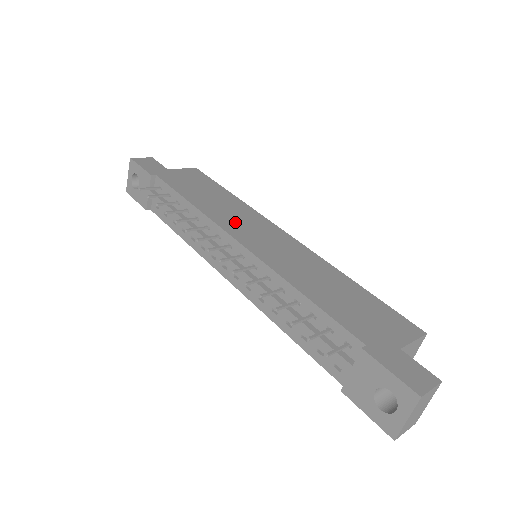
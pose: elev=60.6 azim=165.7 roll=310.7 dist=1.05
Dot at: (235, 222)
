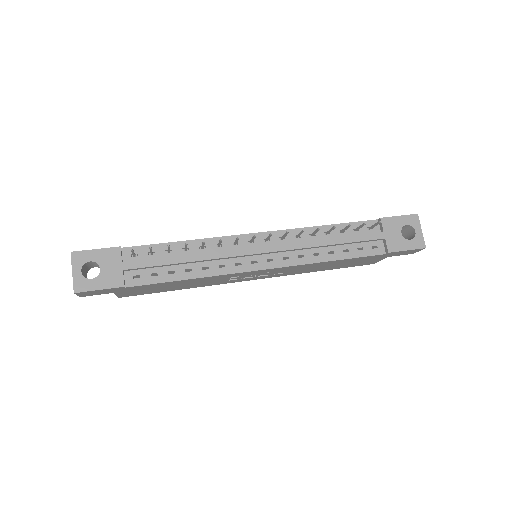
Dot at: occluded
